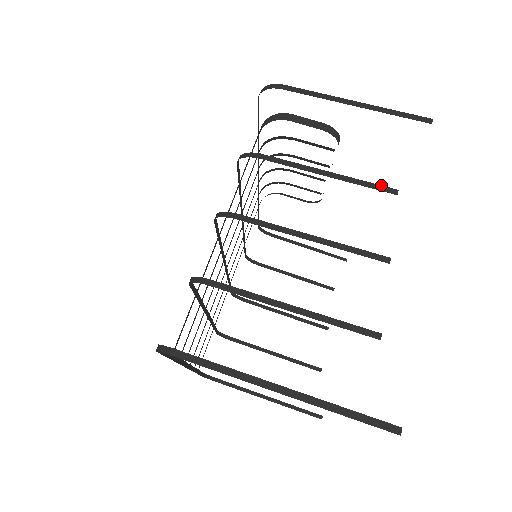
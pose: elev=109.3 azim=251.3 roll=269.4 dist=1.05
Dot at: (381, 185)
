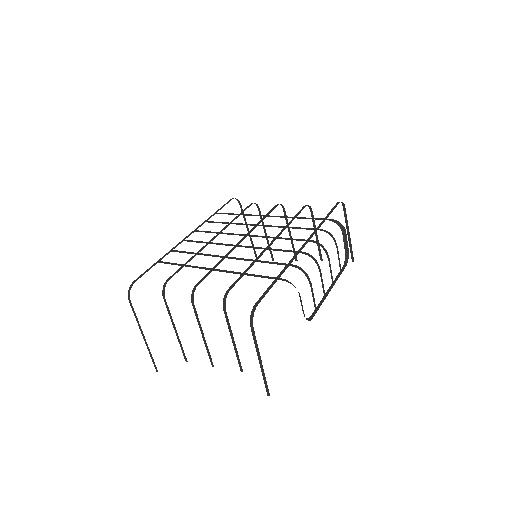
Dot at: occluded
